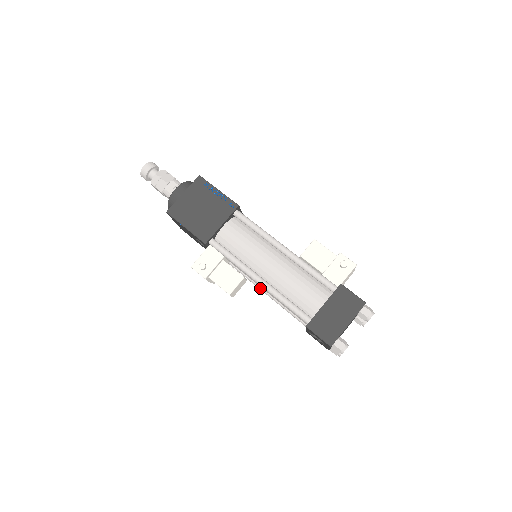
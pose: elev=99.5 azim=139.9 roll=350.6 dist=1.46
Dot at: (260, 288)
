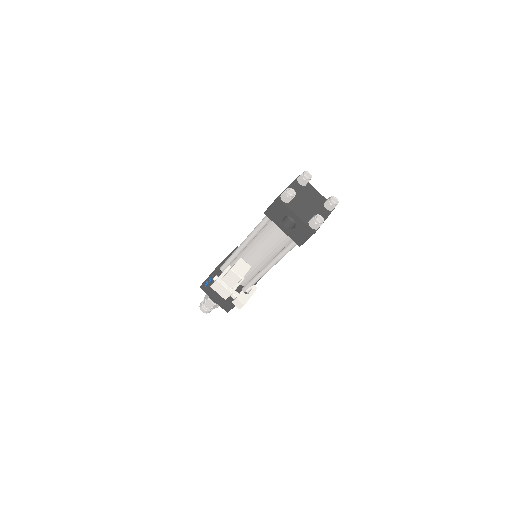
Dot at: (265, 267)
